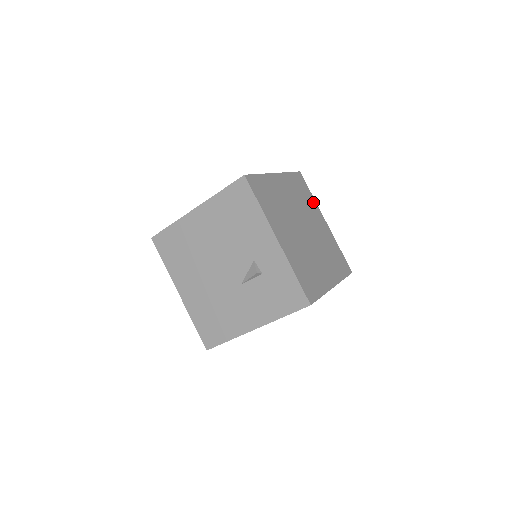
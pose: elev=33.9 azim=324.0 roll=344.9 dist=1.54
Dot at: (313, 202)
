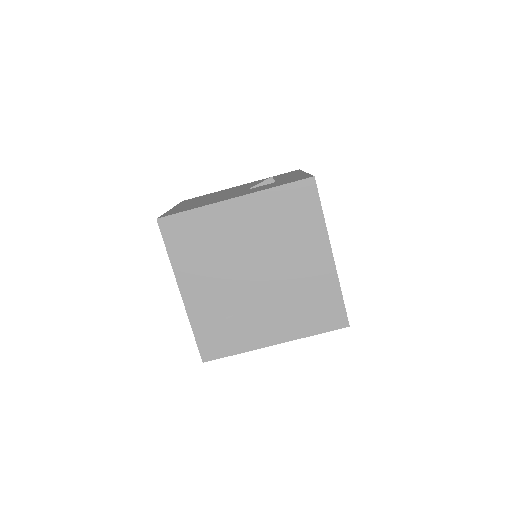
Dot at: occluded
